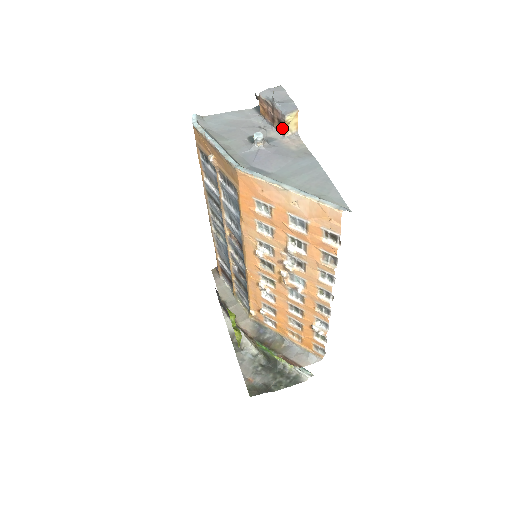
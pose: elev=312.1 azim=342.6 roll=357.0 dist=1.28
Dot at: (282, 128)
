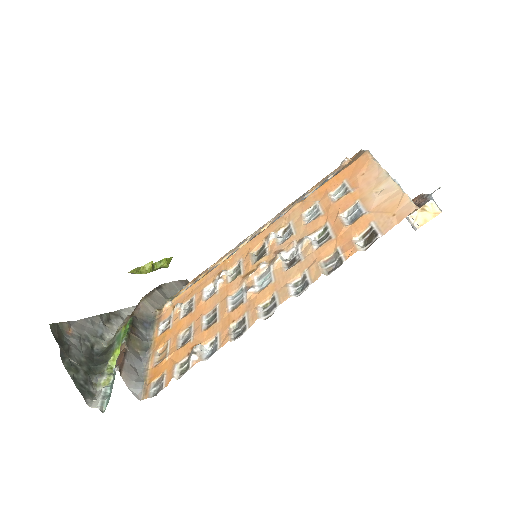
Dot at: (413, 211)
